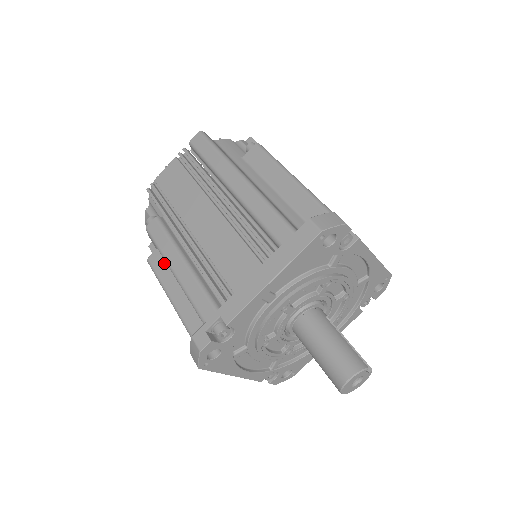
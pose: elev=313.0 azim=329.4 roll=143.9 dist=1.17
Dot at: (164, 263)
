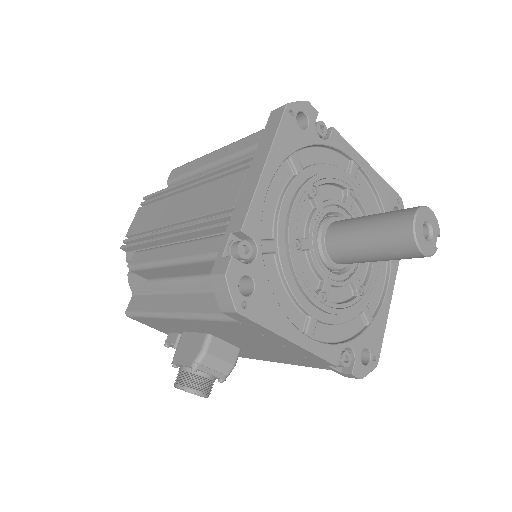
Dot at: occluded
